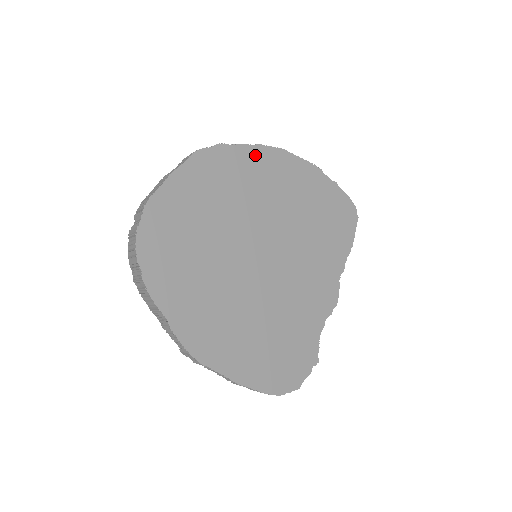
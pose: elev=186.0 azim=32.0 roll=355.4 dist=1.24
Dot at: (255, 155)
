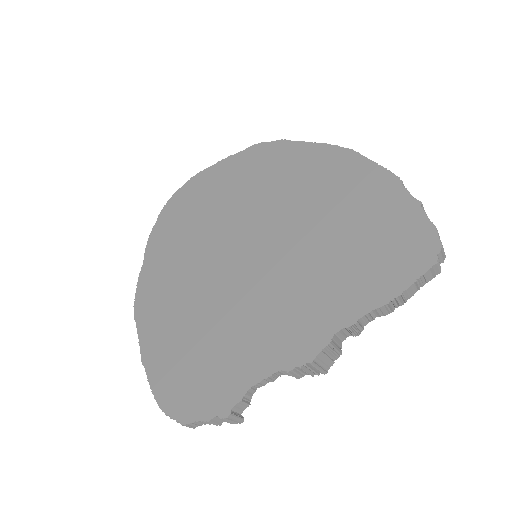
Dot at: (313, 153)
